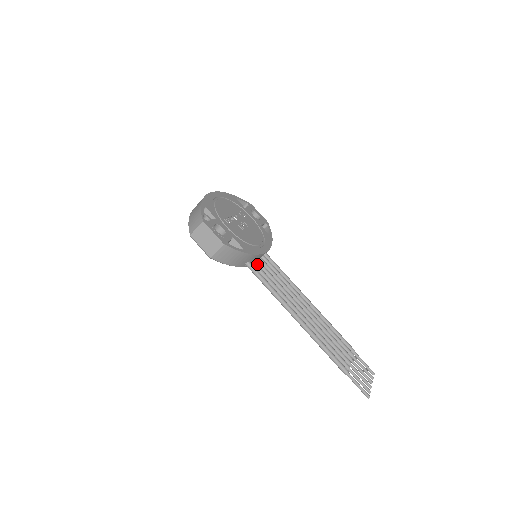
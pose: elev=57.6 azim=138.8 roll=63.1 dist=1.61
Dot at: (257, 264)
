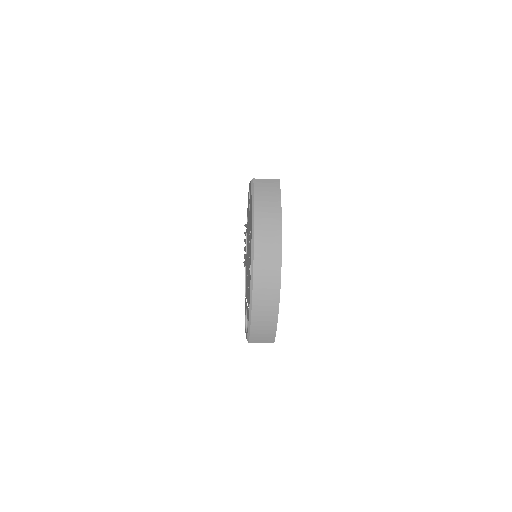
Dot at: occluded
